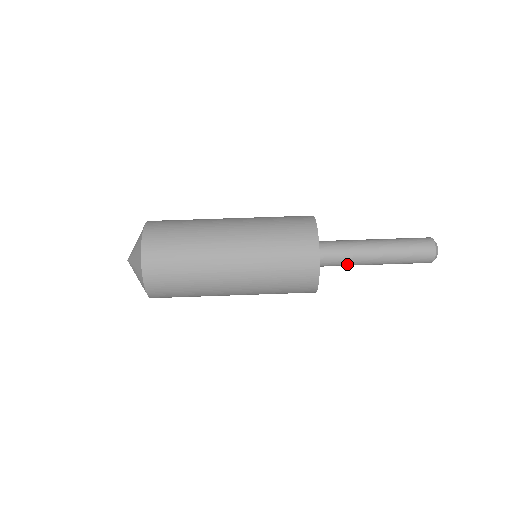
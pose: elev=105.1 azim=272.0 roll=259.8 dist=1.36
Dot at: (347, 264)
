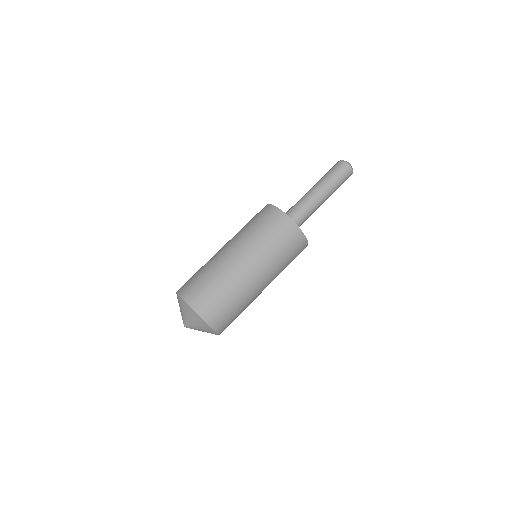
Dot at: (307, 210)
